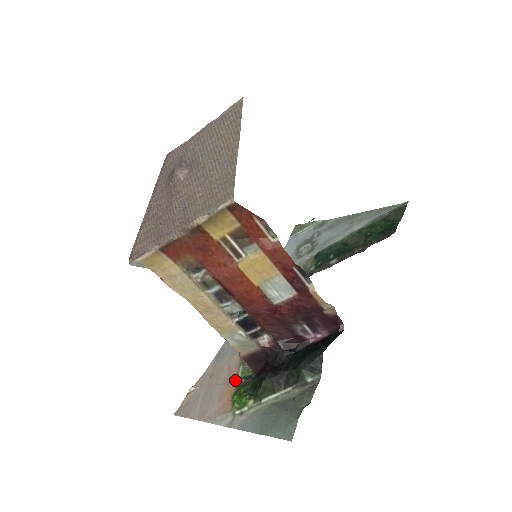
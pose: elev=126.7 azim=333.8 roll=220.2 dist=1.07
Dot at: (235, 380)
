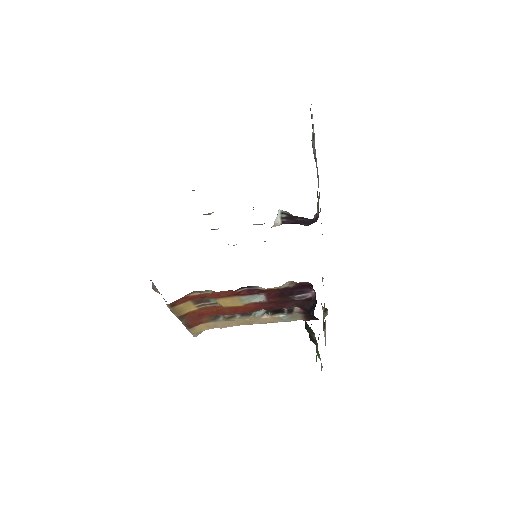
Dot at: occluded
